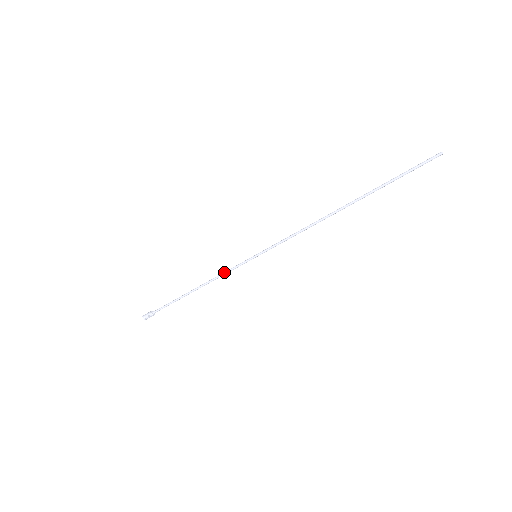
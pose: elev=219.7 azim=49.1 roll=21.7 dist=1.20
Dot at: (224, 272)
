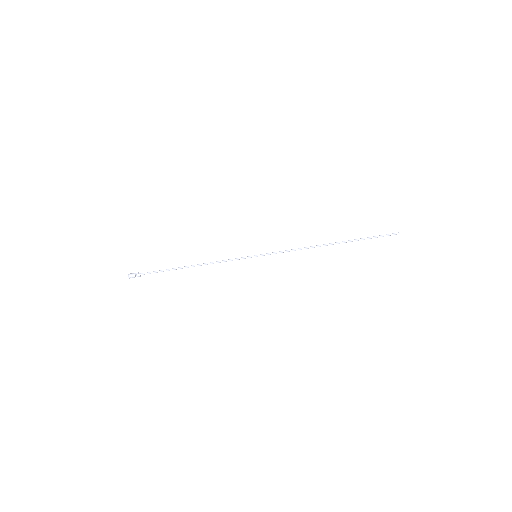
Dot at: (225, 260)
